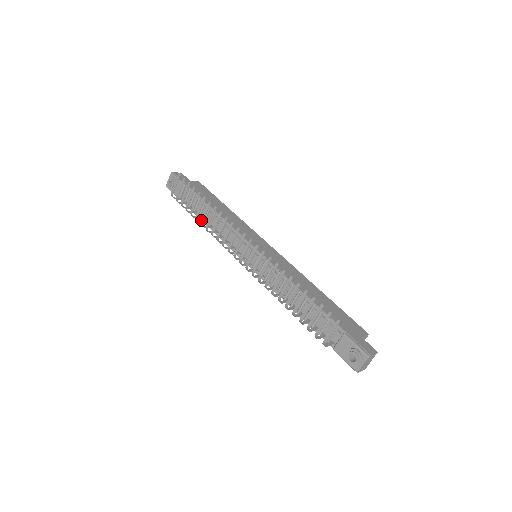
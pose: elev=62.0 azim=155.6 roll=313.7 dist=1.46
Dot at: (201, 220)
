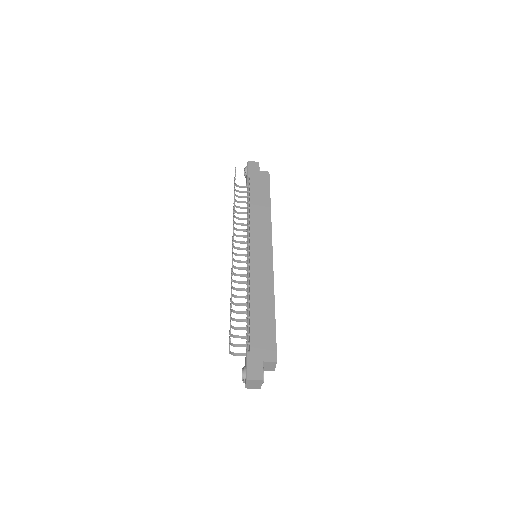
Dot at: occluded
